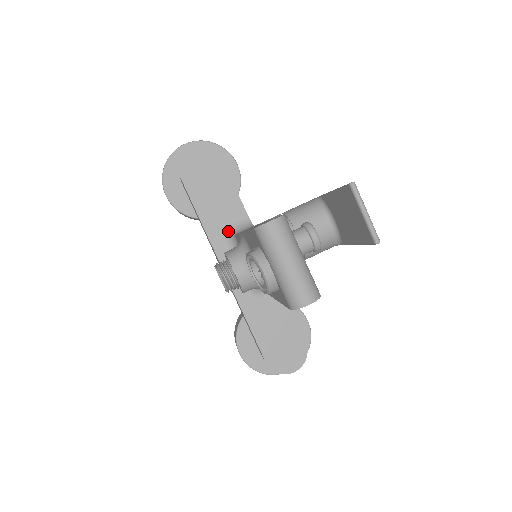
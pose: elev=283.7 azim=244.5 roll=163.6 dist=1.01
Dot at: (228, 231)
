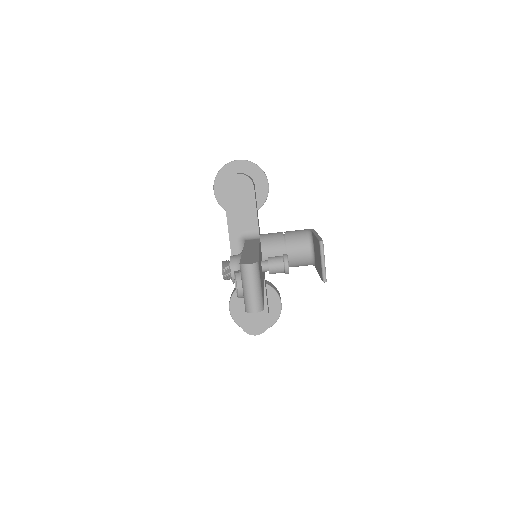
Dot at: (243, 235)
